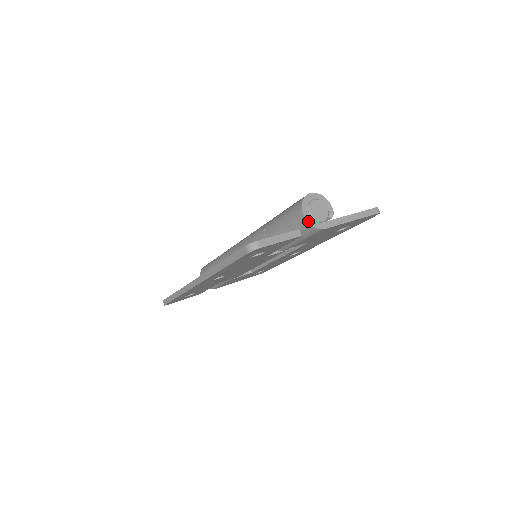
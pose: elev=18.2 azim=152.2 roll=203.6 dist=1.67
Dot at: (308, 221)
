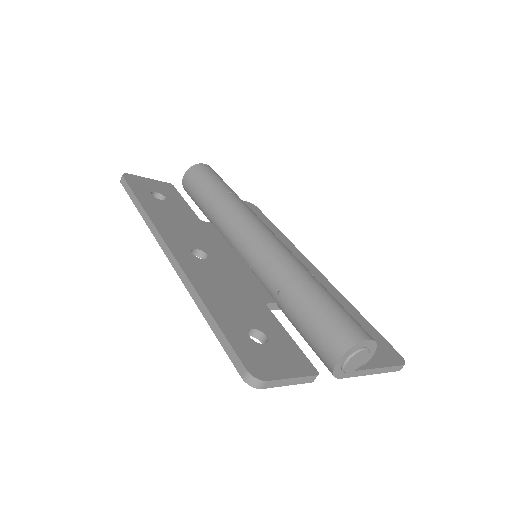
Dot at: (335, 368)
